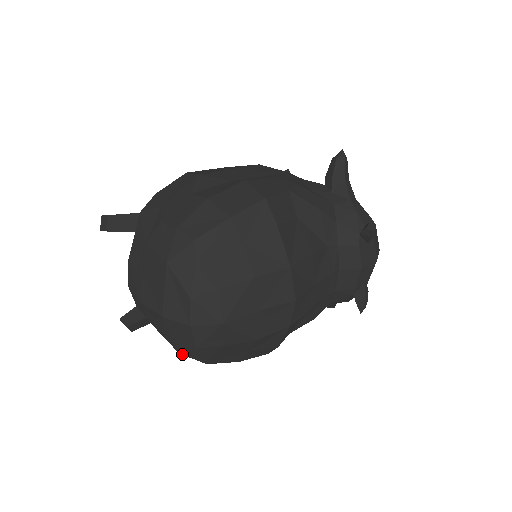
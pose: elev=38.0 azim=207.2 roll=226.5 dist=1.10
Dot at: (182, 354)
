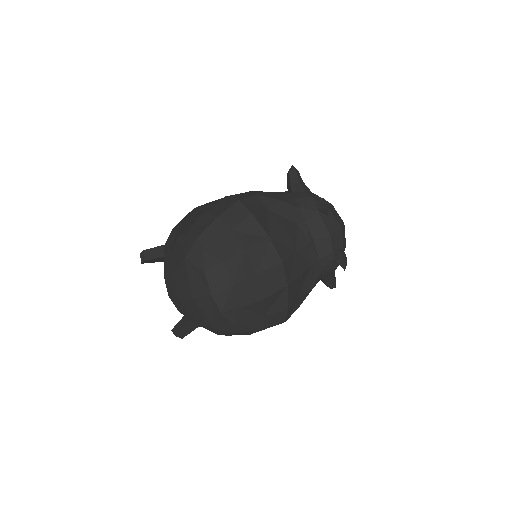
Dot at: (216, 328)
